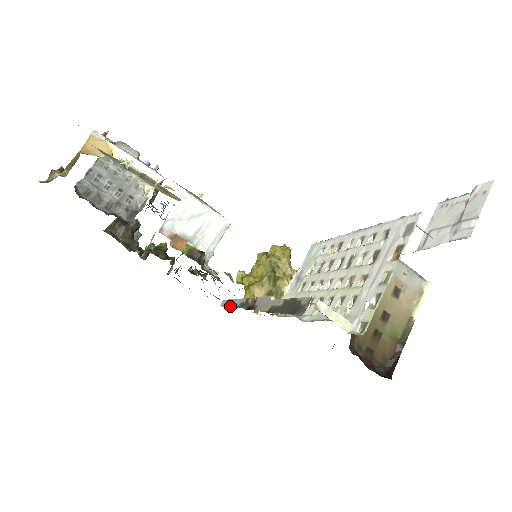
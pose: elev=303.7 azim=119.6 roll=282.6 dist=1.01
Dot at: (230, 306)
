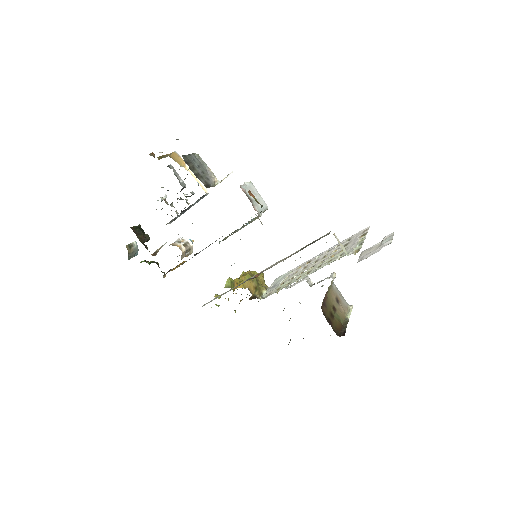
Dot at: occluded
